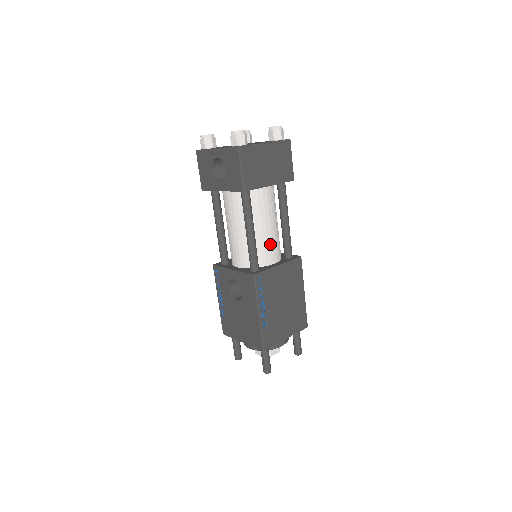
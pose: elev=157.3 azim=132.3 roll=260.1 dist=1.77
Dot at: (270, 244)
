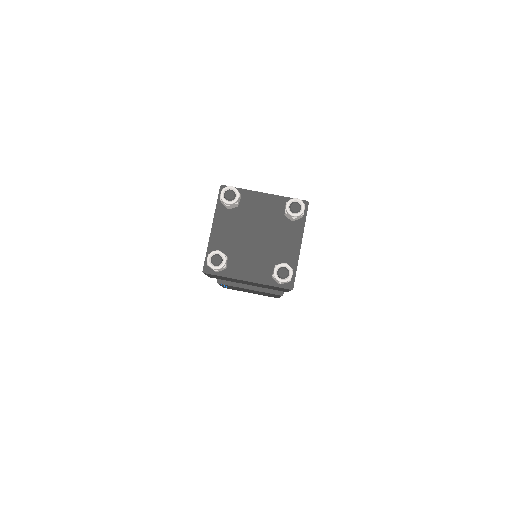
Dot at: occluded
